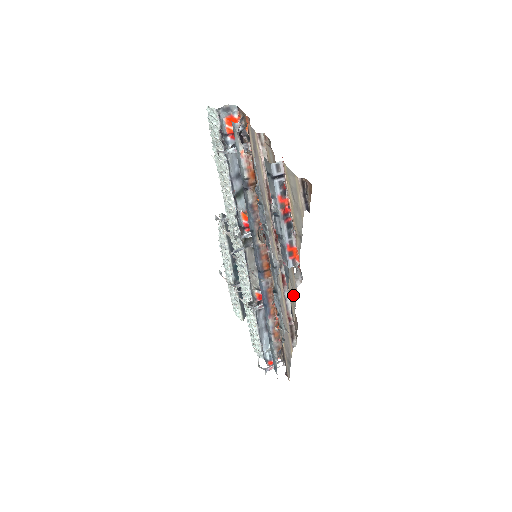
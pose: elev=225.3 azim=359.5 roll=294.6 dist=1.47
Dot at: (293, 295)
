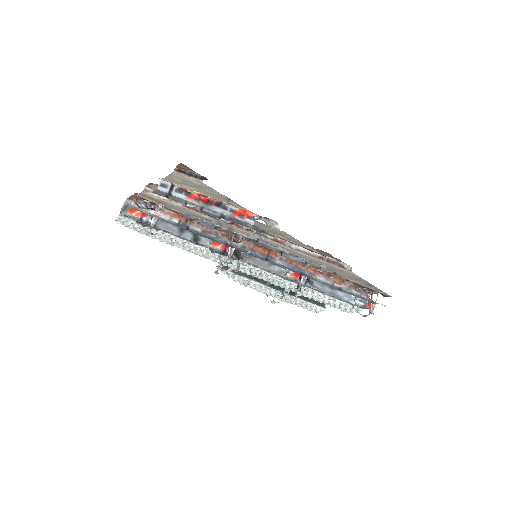
Dot at: (290, 239)
